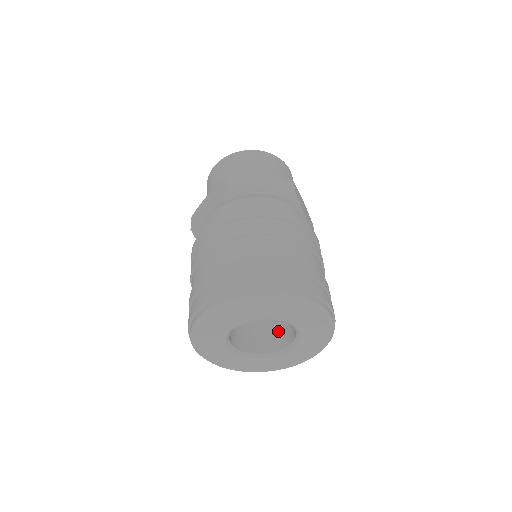
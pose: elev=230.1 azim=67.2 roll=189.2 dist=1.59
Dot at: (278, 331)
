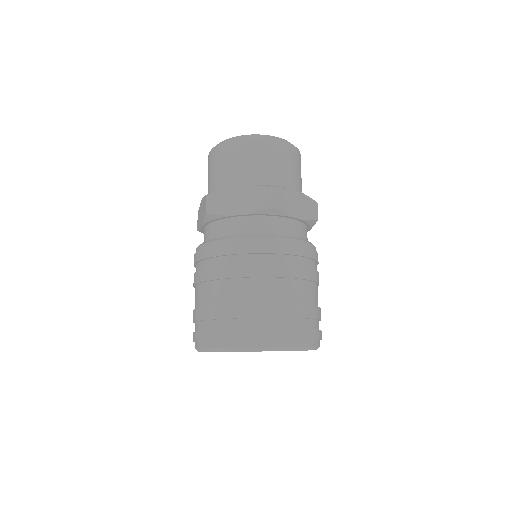
Dot at: occluded
